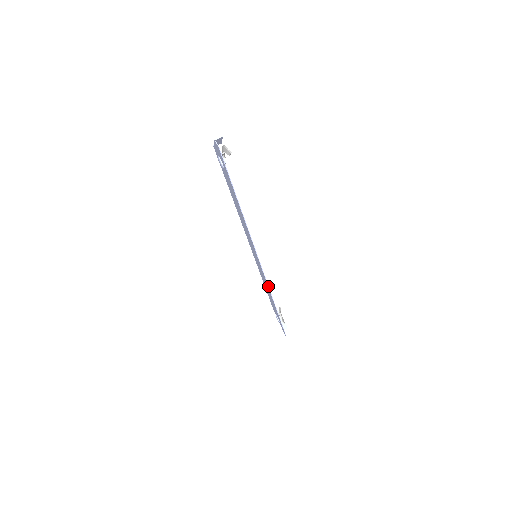
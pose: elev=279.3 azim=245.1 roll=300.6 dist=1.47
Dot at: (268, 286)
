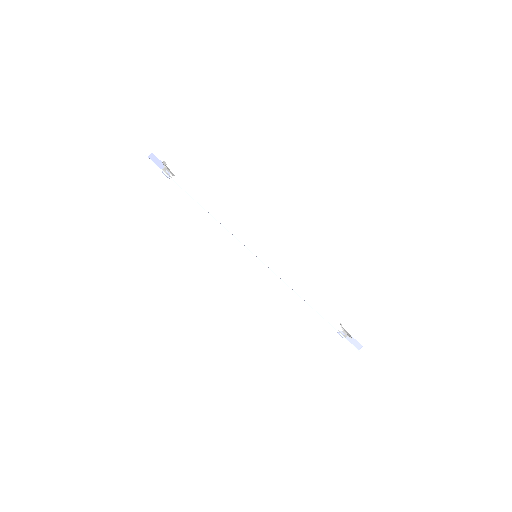
Dot at: occluded
